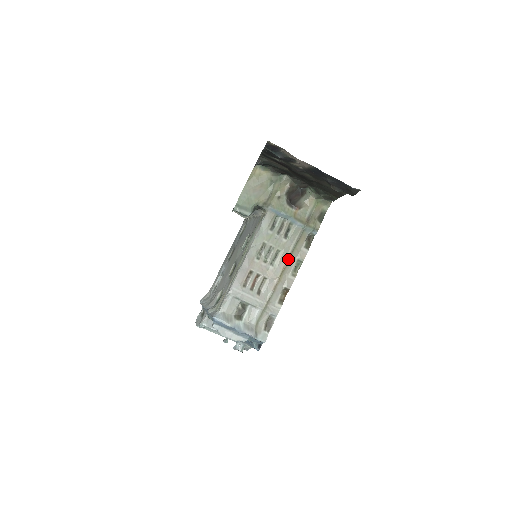
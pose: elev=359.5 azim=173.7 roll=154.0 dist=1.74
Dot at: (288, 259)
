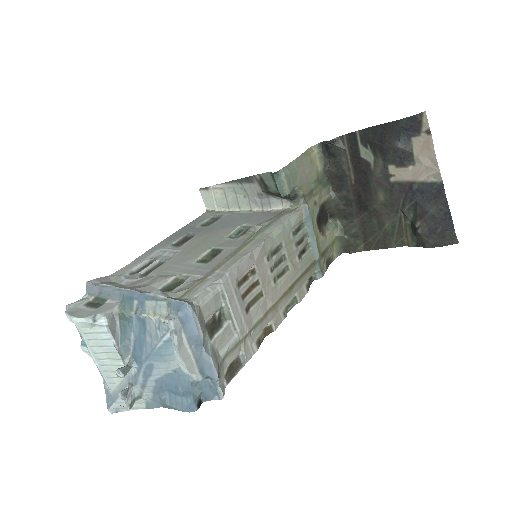
Dot at: (291, 287)
